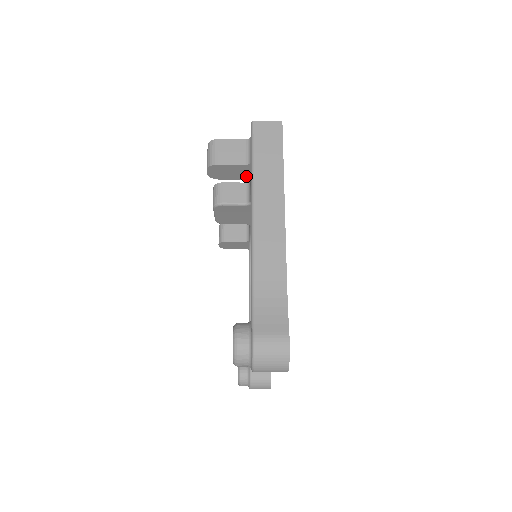
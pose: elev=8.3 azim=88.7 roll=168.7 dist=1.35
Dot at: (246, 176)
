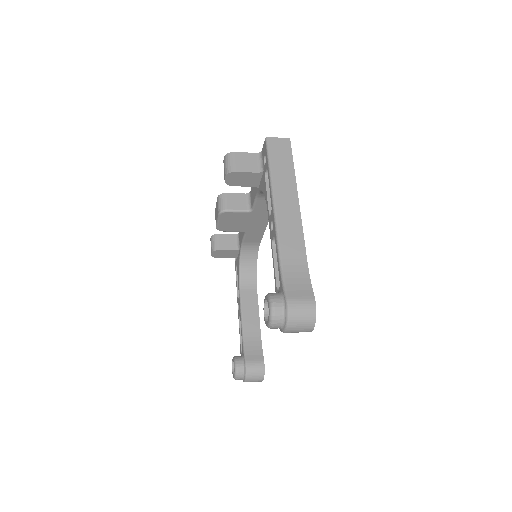
Dot at: (256, 183)
